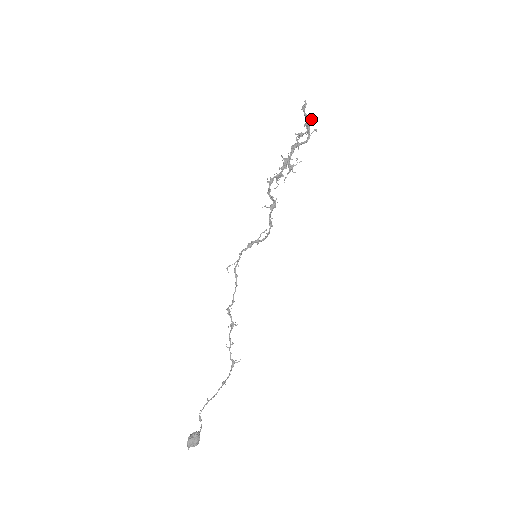
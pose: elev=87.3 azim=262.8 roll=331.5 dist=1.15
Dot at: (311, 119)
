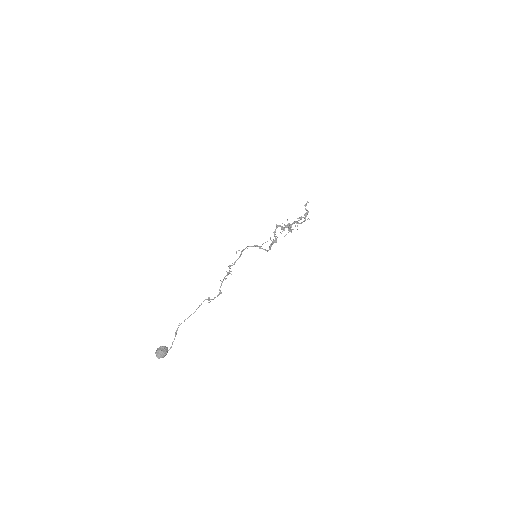
Dot at: (308, 212)
